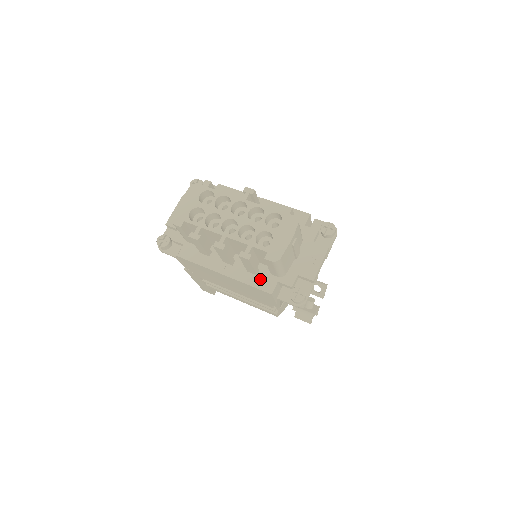
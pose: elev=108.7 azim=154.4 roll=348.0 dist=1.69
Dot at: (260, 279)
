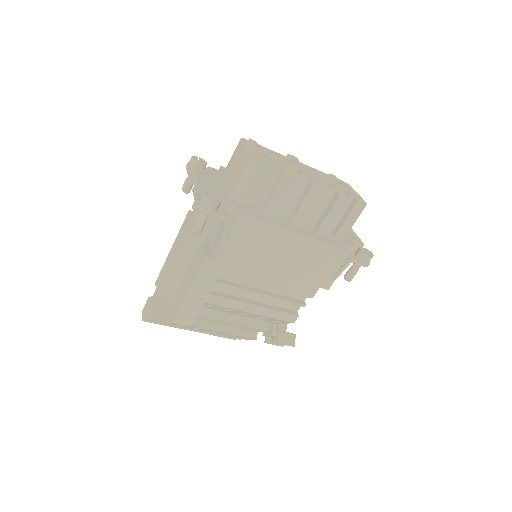
Dot at: (331, 240)
